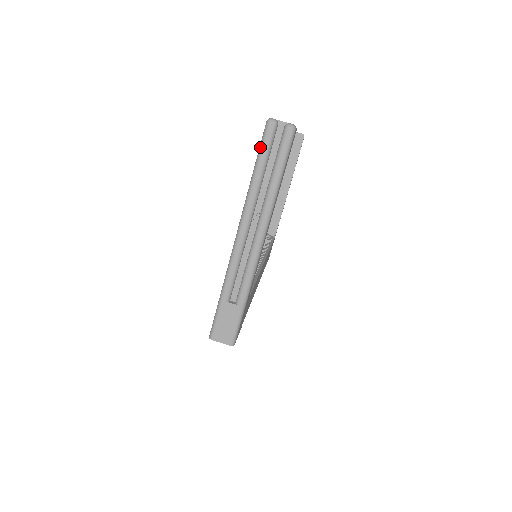
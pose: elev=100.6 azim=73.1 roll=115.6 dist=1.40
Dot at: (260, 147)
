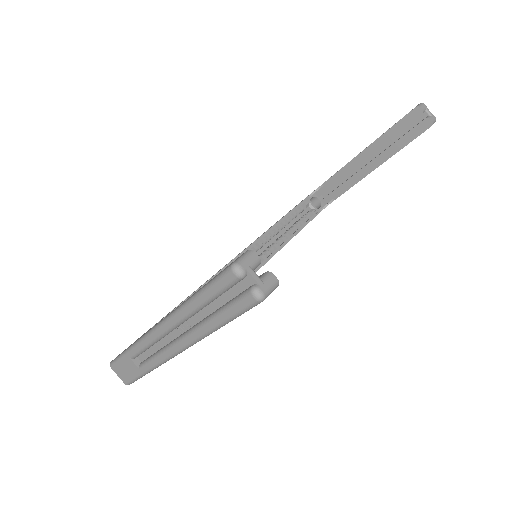
Dot at: (211, 282)
